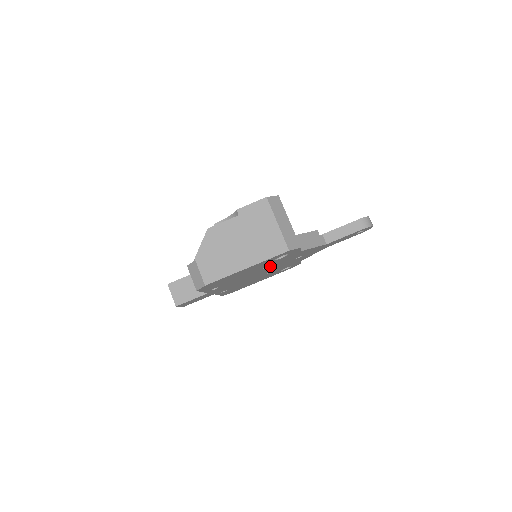
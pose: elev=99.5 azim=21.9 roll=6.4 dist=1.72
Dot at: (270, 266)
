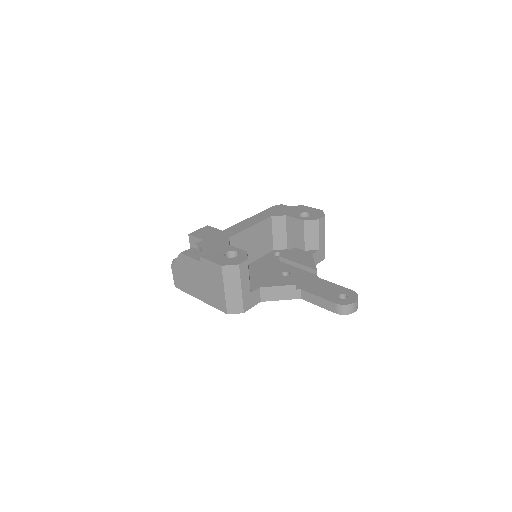
Dot at: occluded
